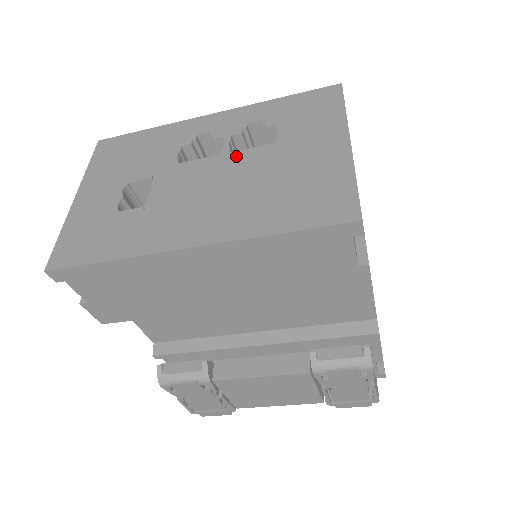
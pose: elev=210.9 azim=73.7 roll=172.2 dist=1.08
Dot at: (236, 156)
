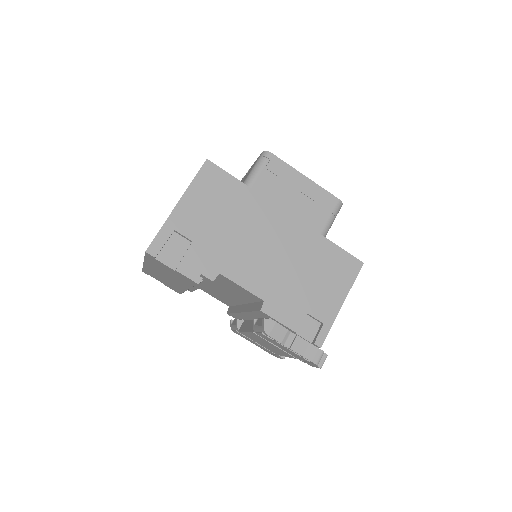
Dot at: occluded
